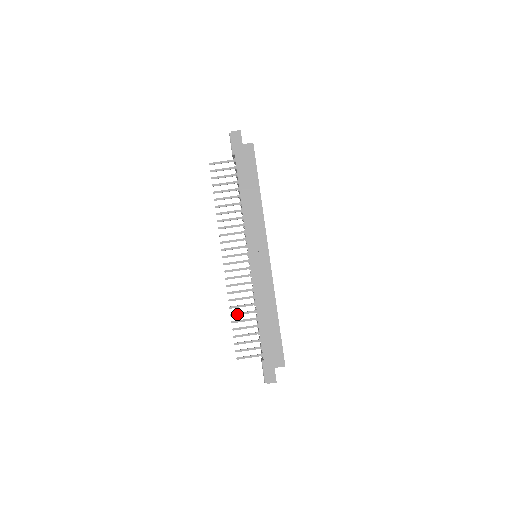
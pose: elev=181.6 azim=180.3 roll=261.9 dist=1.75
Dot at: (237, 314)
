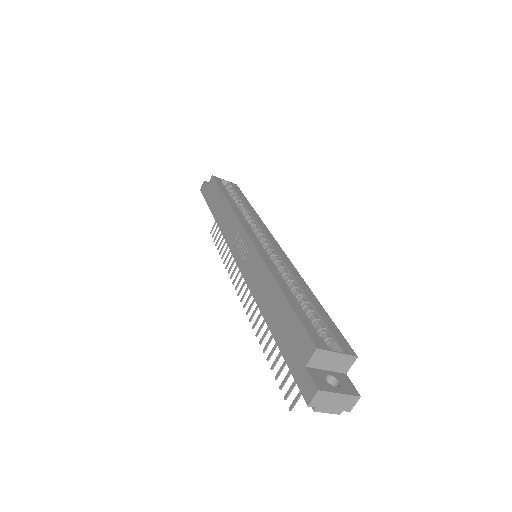
Dot at: (268, 343)
